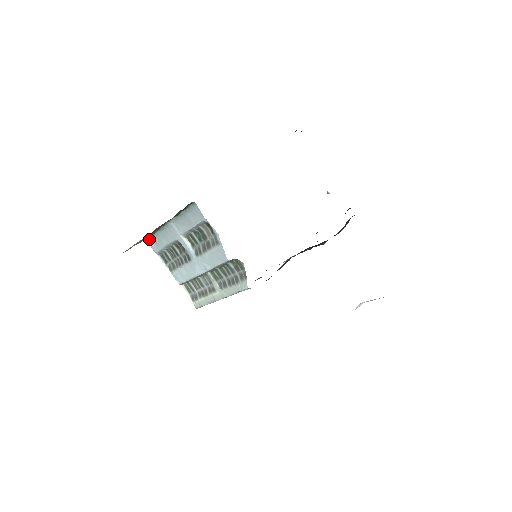
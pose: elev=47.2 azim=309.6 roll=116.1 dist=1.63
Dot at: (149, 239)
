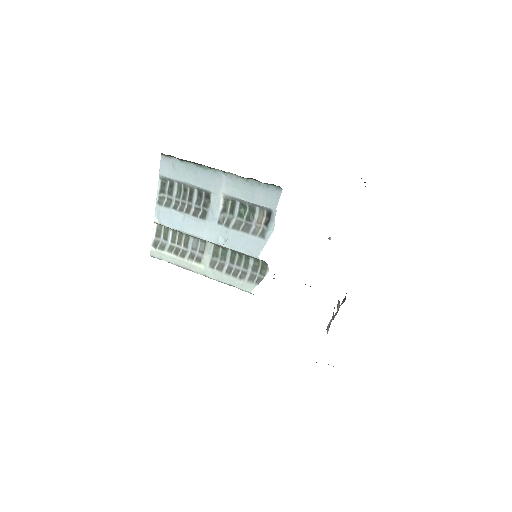
Dot at: (168, 157)
